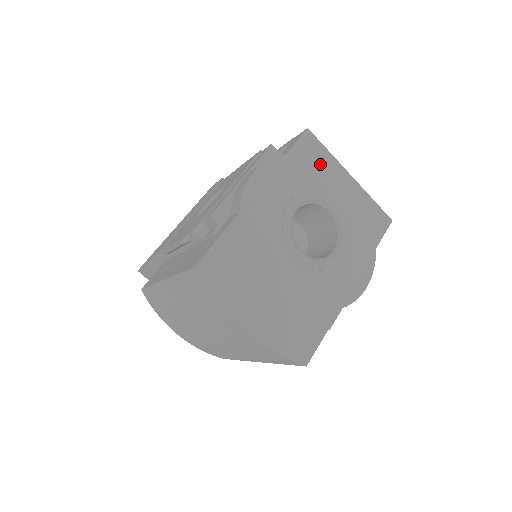
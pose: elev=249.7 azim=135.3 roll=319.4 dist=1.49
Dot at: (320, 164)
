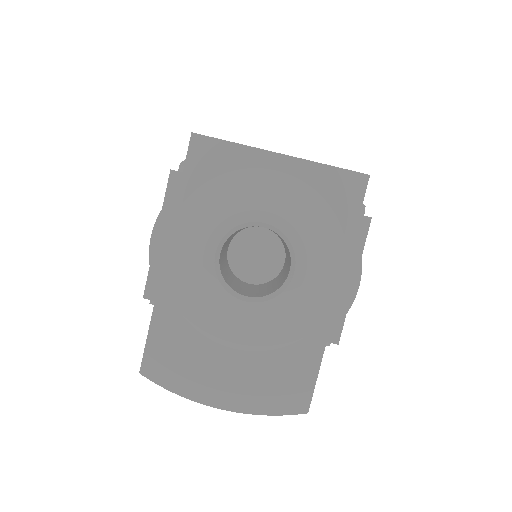
Dot at: (229, 169)
